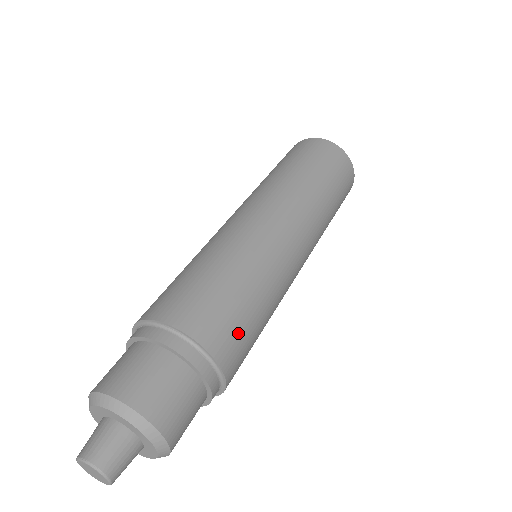
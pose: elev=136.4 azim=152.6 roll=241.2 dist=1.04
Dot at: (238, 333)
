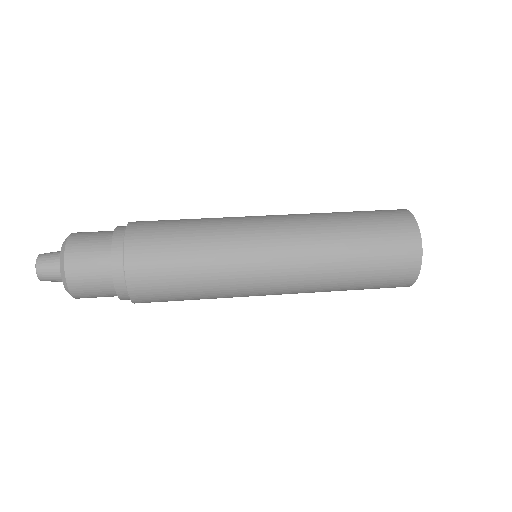
Dot at: (157, 274)
